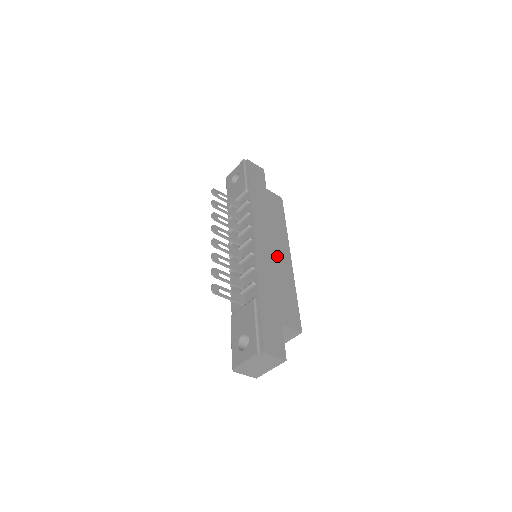
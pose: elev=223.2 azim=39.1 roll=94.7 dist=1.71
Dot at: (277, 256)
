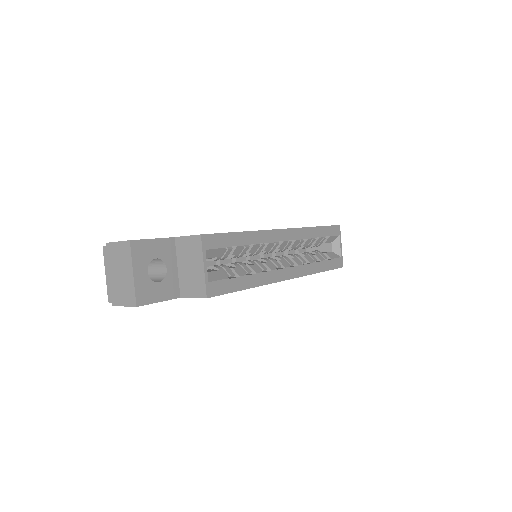
Dot at: occluded
